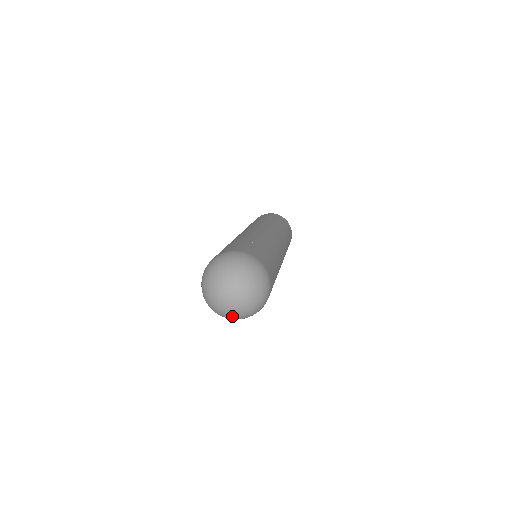
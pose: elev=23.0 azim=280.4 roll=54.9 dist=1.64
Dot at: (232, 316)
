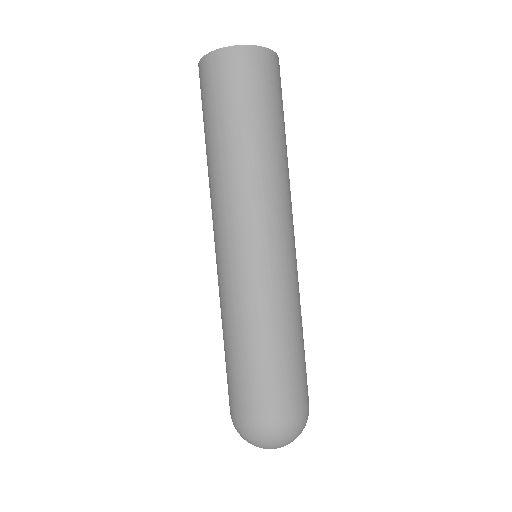
Dot at: occluded
